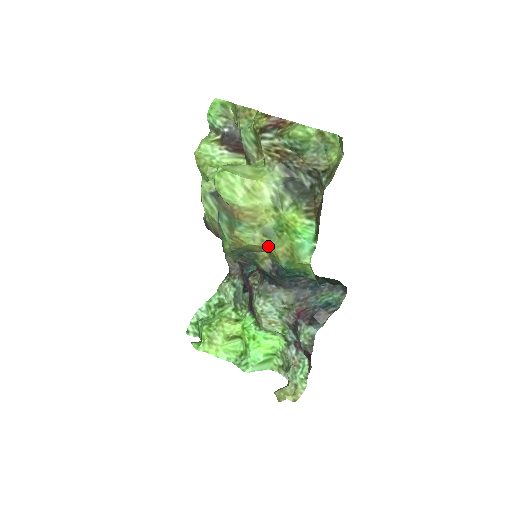
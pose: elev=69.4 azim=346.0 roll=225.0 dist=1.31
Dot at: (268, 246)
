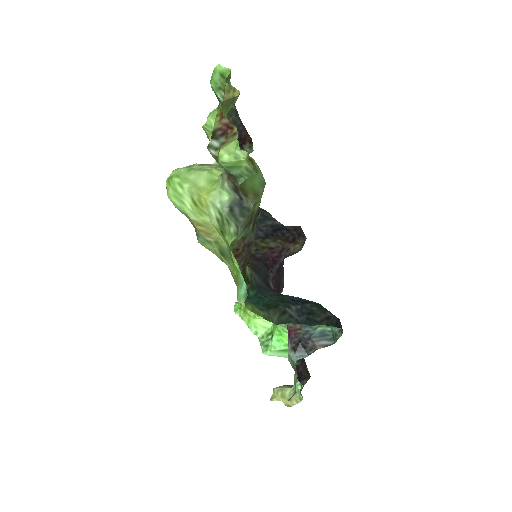
Dot at: (228, 265)
